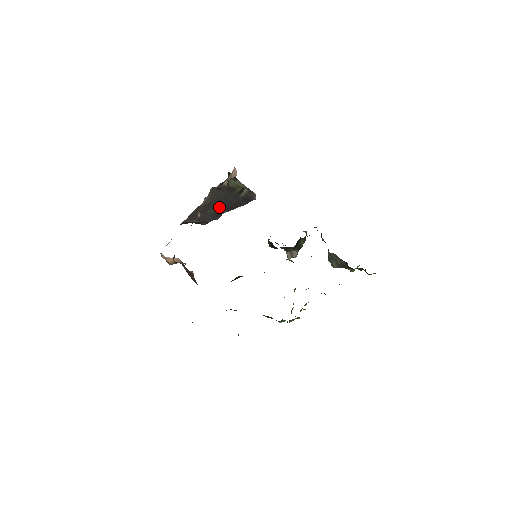
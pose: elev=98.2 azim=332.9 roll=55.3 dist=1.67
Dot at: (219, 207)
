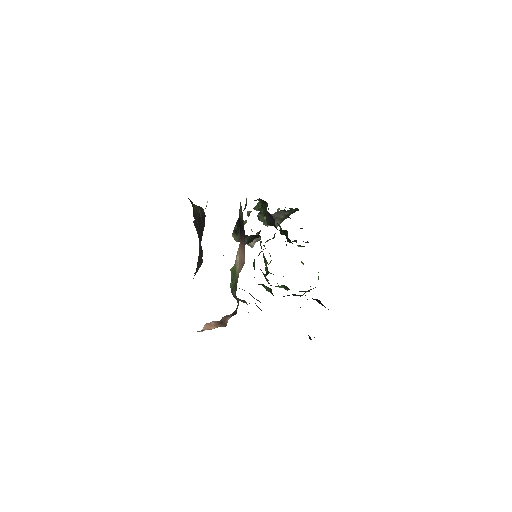
Dot at: occluded
